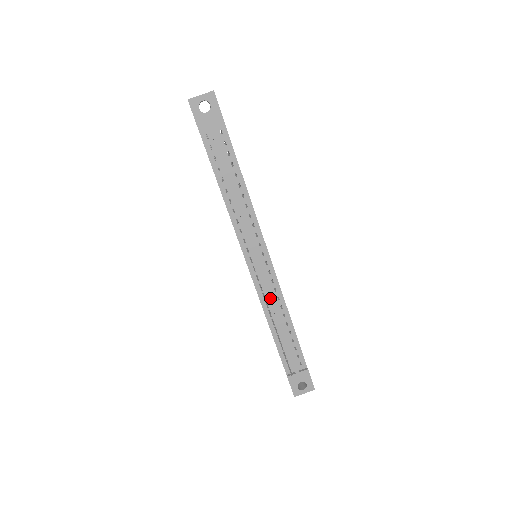
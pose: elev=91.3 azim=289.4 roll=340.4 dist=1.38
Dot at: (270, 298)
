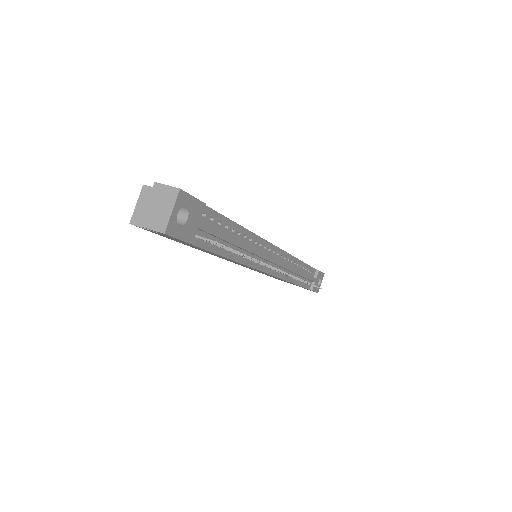
Dot at: (290, 270)
